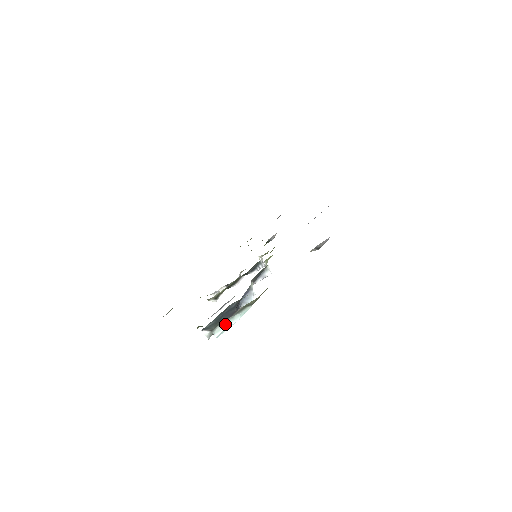
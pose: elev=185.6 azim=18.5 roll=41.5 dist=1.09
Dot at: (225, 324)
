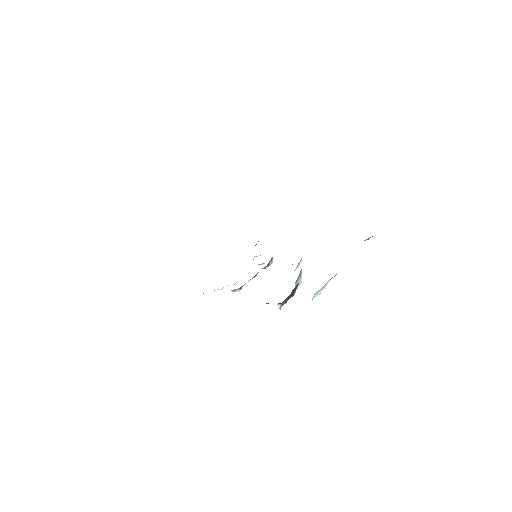
Dot at: (319, 292)
